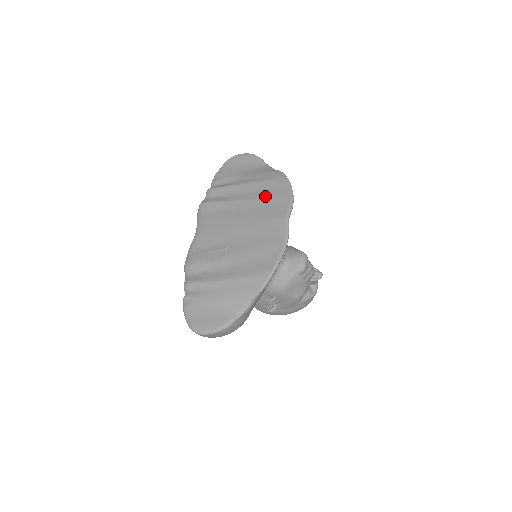
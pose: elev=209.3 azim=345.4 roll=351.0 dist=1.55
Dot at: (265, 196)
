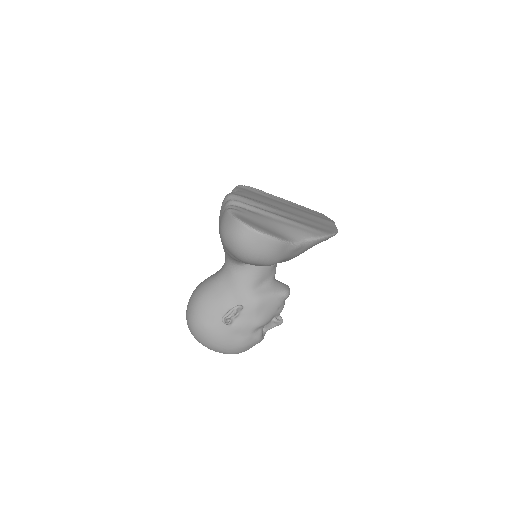
Dot at: (308, 210)
